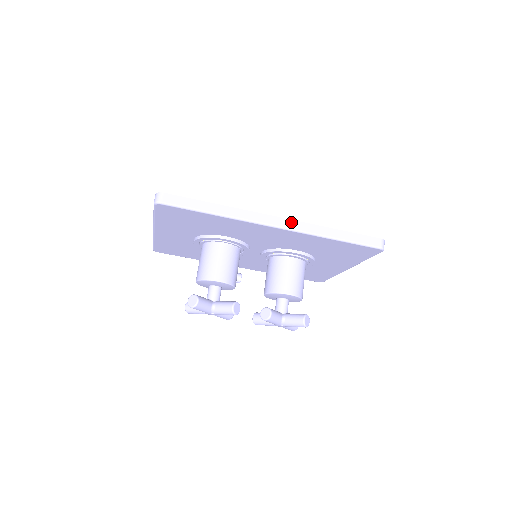
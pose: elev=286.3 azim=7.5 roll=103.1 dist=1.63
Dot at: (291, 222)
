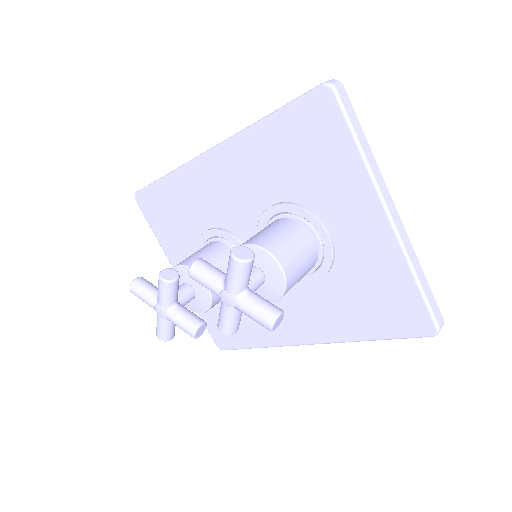
Dot at: occluded
